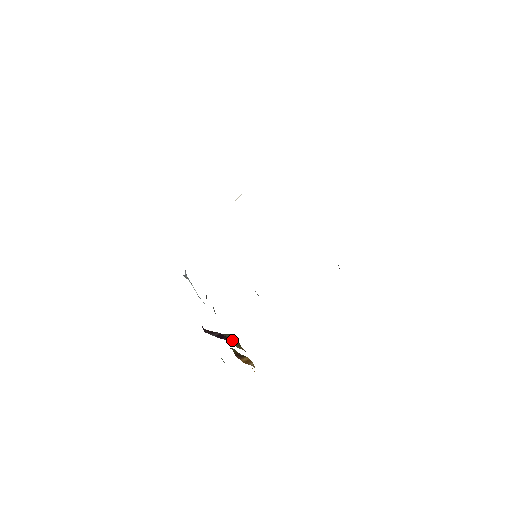
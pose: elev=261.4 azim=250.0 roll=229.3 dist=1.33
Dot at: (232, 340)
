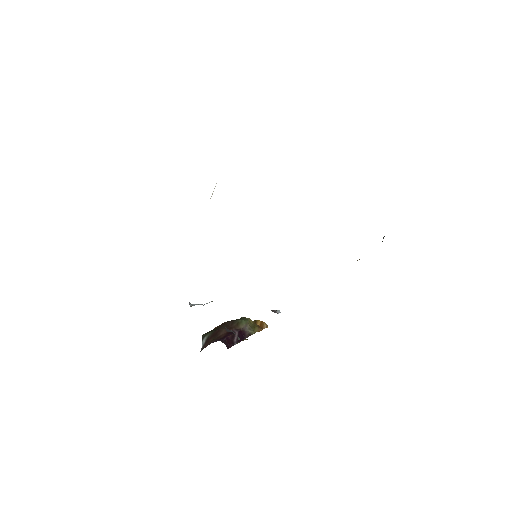
Dot at: (249, 330)
